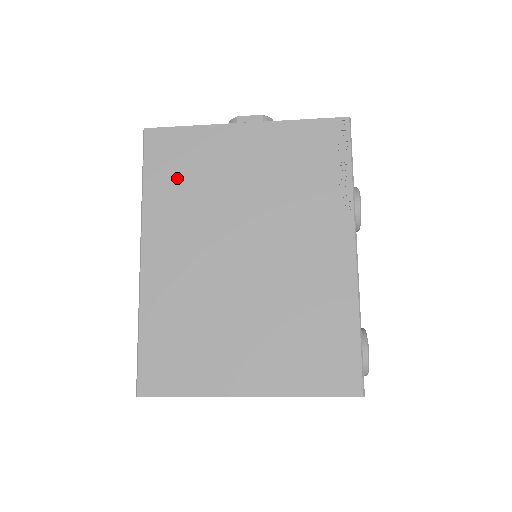
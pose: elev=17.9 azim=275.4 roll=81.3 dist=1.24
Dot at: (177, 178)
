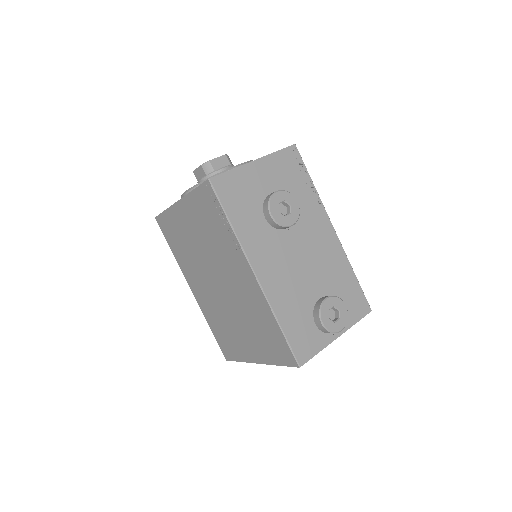
Dot at: (178, 244)
